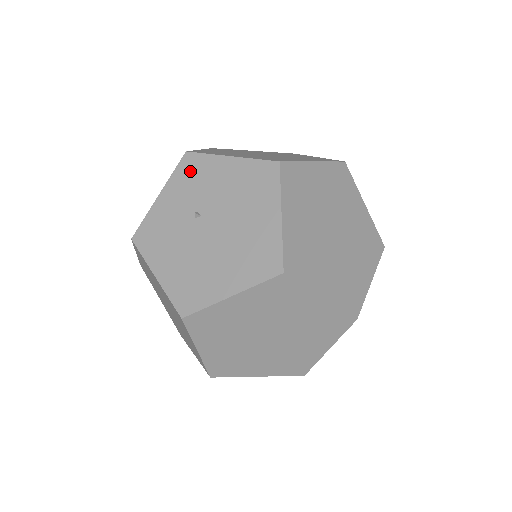
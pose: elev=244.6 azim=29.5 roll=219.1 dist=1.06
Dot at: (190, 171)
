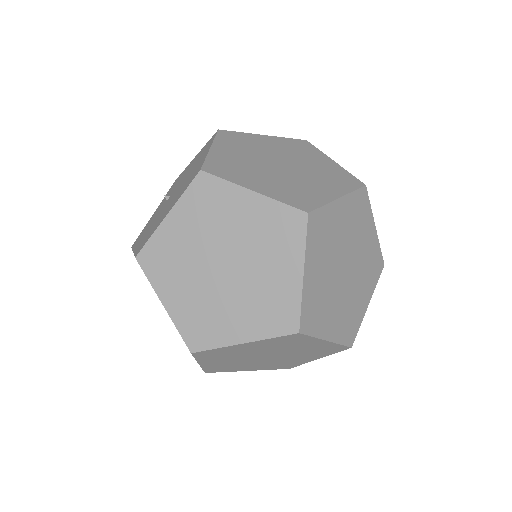
Dot at: (174, 184)
